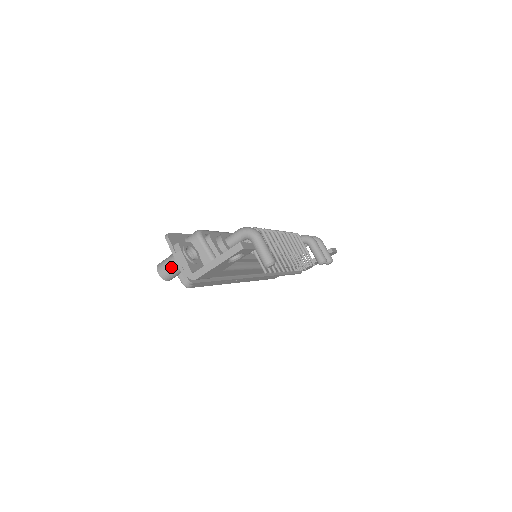
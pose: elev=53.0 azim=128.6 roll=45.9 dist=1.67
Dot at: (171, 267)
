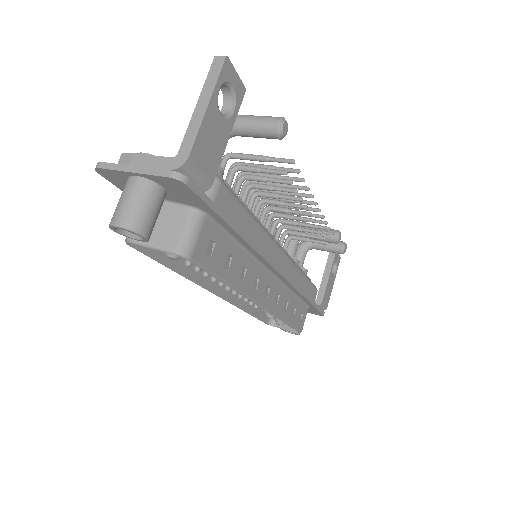
Dot at: (134, 196)
